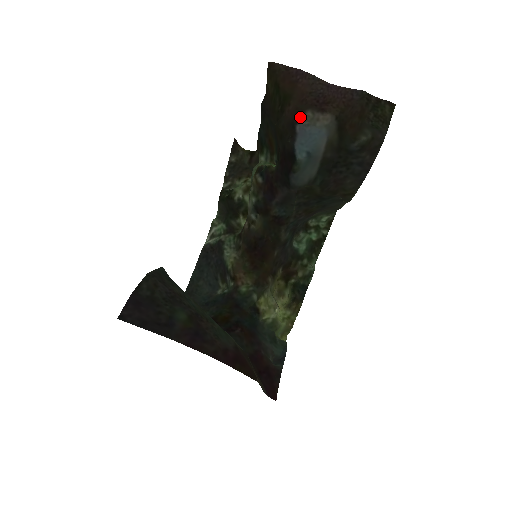
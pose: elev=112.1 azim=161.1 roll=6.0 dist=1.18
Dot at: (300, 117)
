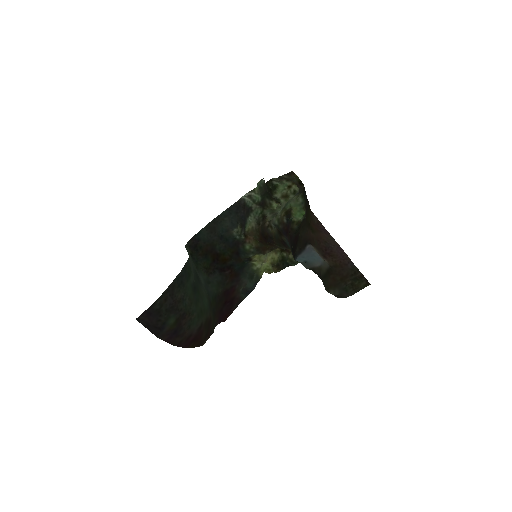
Dot at: (312, 245)
